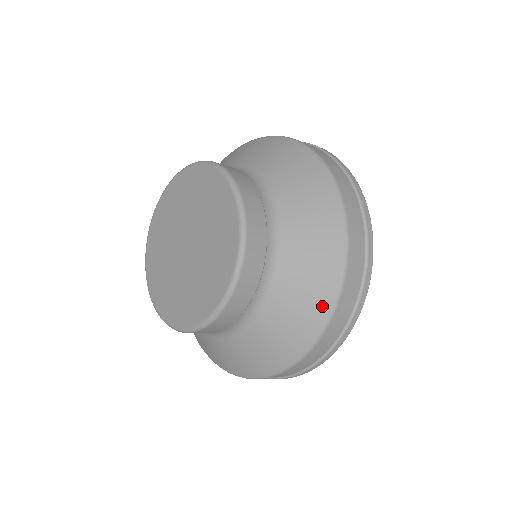
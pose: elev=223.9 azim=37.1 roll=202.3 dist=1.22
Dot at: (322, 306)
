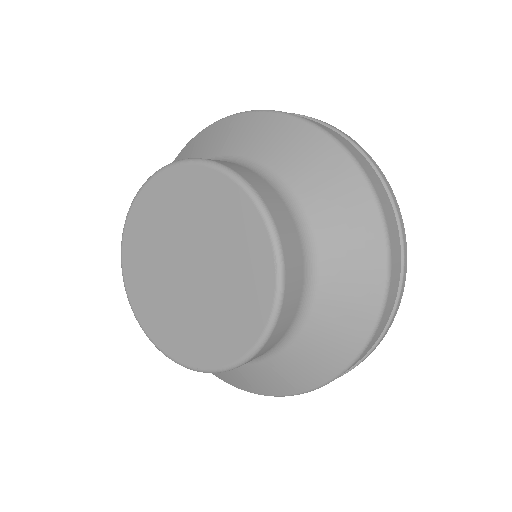
Dot at: (305, 132)
